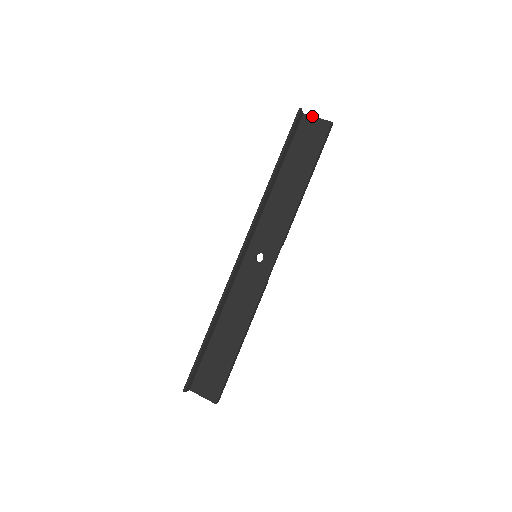
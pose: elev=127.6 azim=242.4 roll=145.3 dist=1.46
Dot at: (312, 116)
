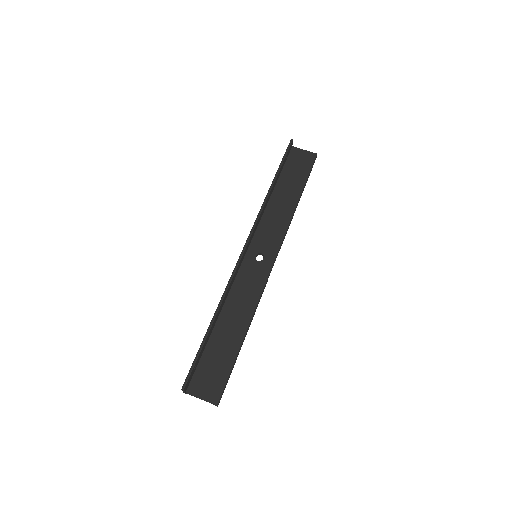
Dot at: occluded
